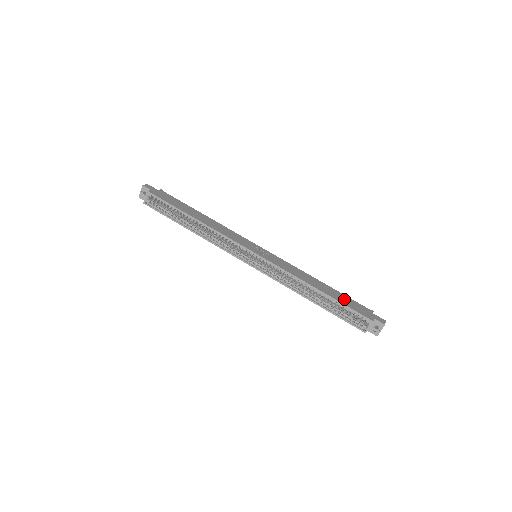
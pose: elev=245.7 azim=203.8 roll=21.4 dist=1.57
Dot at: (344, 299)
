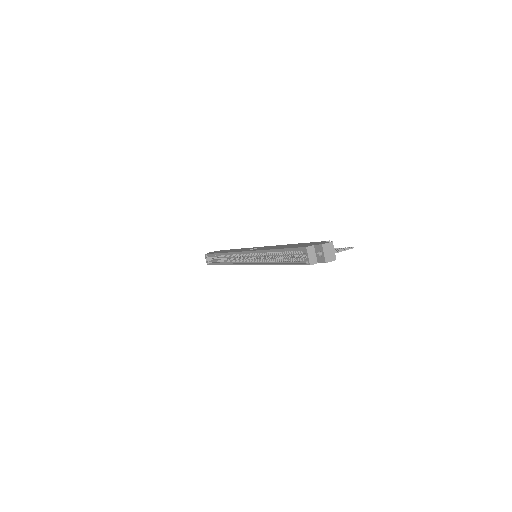
Dot at: (297, 245)
